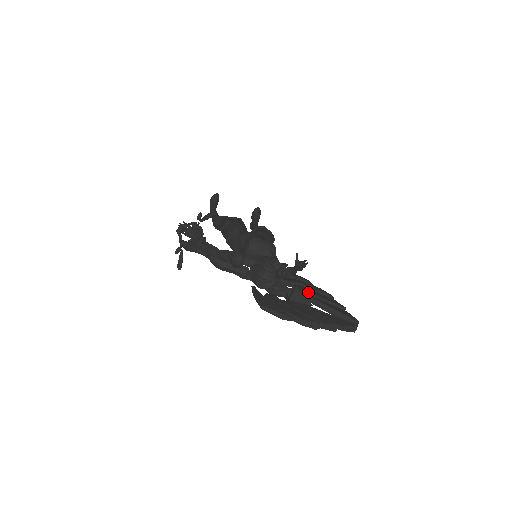
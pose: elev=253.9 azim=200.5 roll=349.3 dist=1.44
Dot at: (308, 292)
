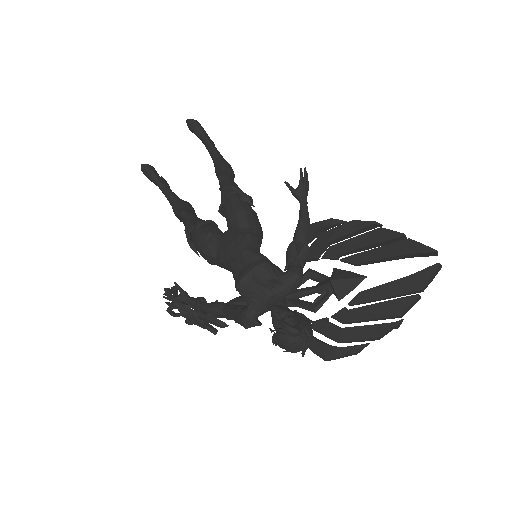
Dot at: (346, 253)
